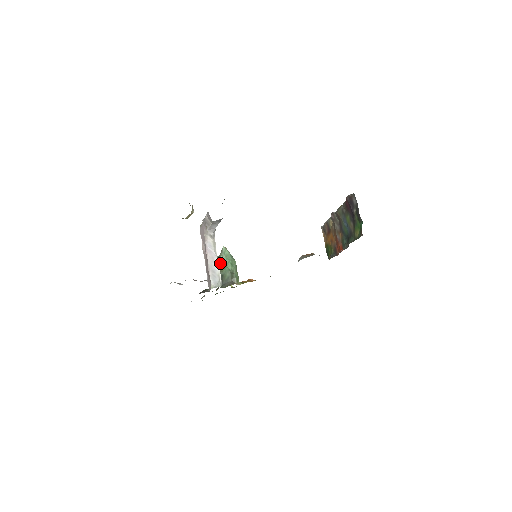
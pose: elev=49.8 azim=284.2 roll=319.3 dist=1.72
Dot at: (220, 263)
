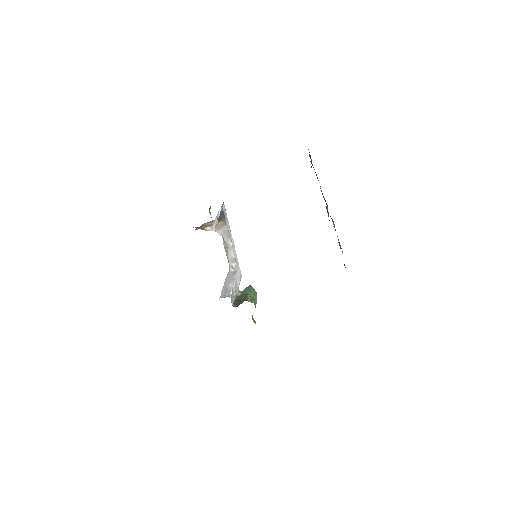
Dot at: (241, 294)
